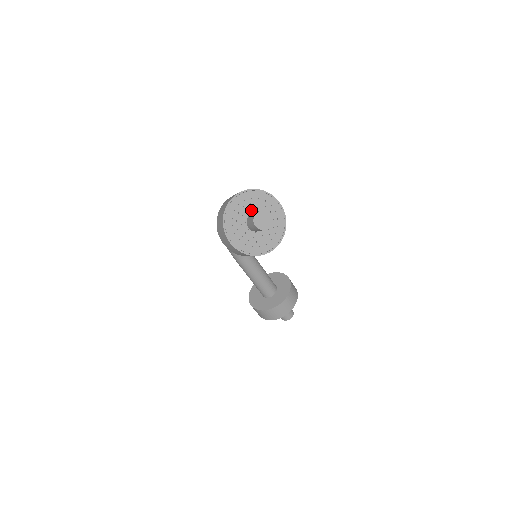
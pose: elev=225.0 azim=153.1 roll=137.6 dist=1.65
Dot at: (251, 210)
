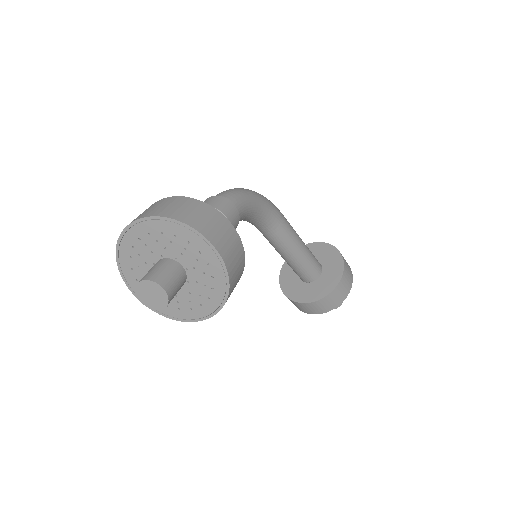
Dot at: (169, 252)
